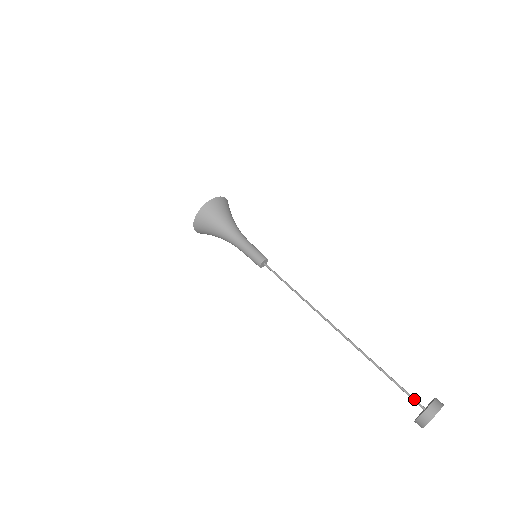
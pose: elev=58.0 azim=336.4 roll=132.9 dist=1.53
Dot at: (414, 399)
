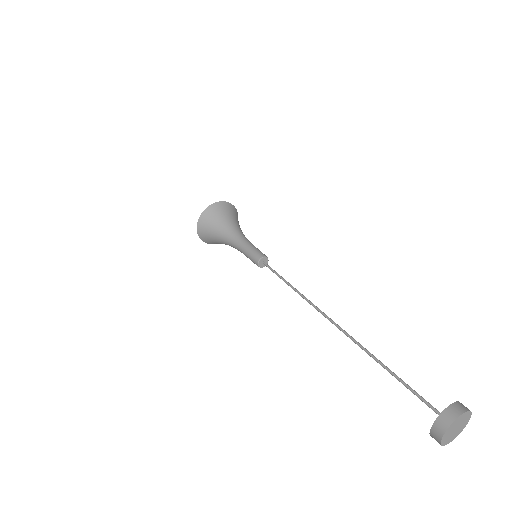
Dot at: (429, 406)
